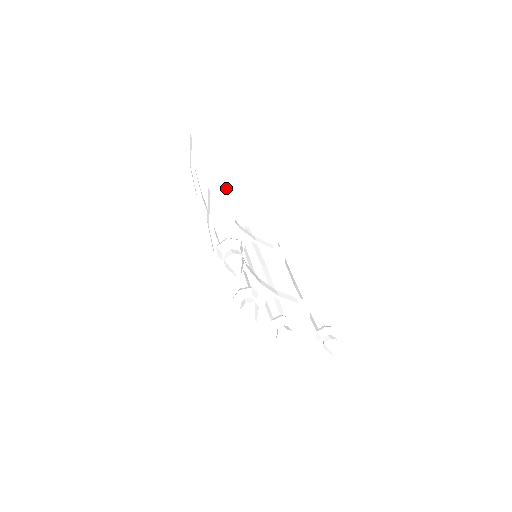
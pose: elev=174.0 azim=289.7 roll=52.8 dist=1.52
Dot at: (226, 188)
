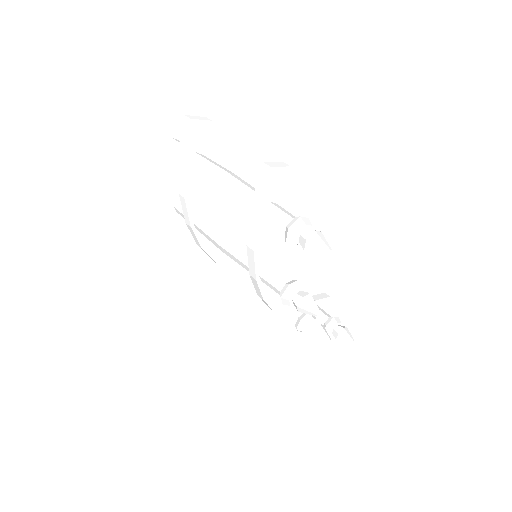
Dot at: (277, 162)
